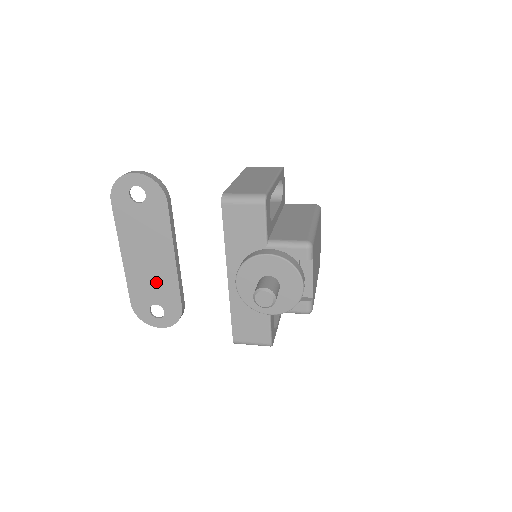
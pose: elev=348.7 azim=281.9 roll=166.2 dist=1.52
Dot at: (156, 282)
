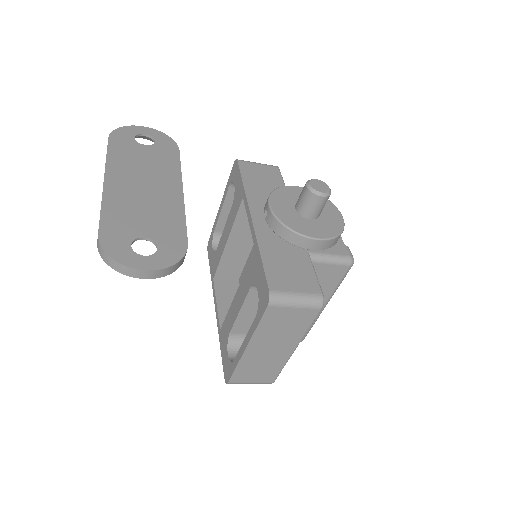
Dot at: (151, 212)
